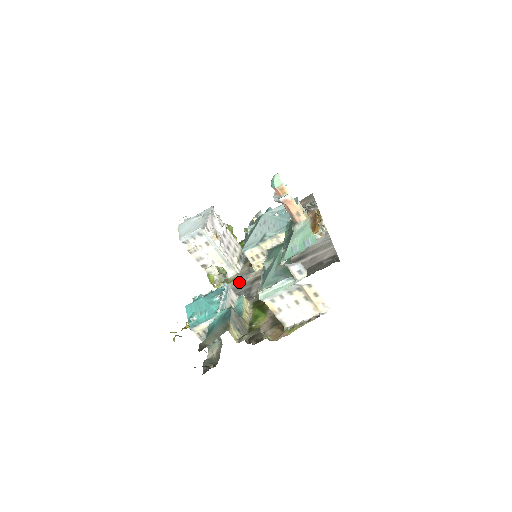
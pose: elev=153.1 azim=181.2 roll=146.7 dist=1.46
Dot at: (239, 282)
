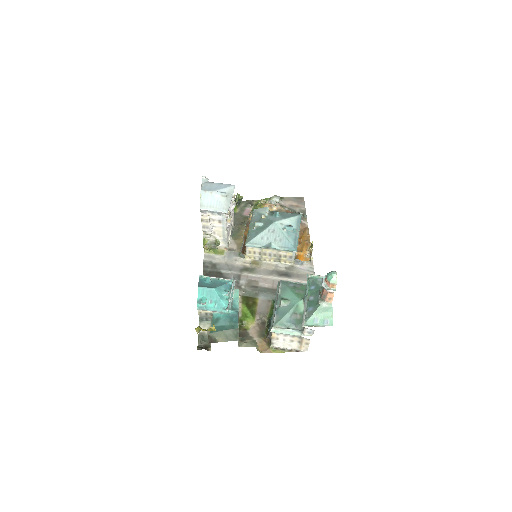
Dot at: (228, 260)
